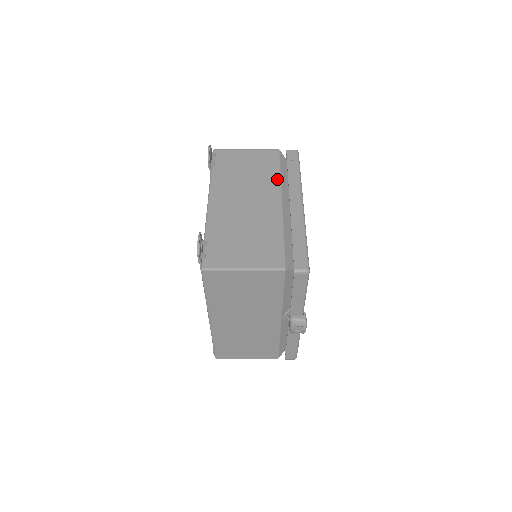
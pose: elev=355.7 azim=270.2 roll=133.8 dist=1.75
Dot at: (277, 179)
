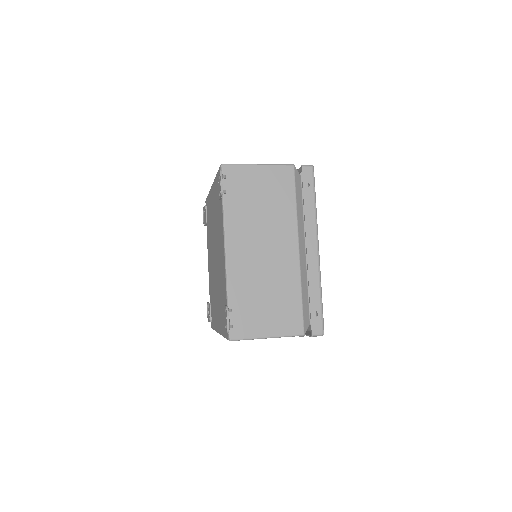
Dot at: (293, 215)
